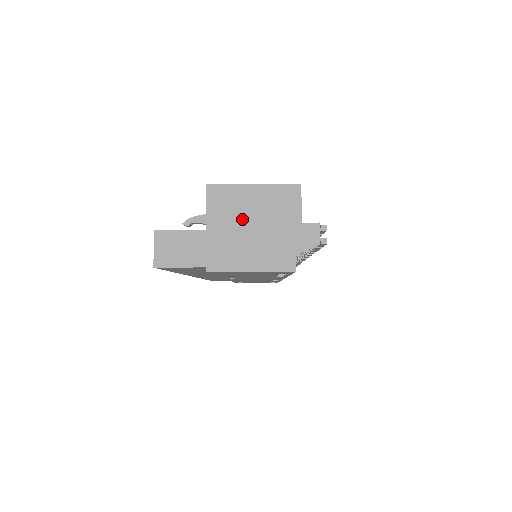
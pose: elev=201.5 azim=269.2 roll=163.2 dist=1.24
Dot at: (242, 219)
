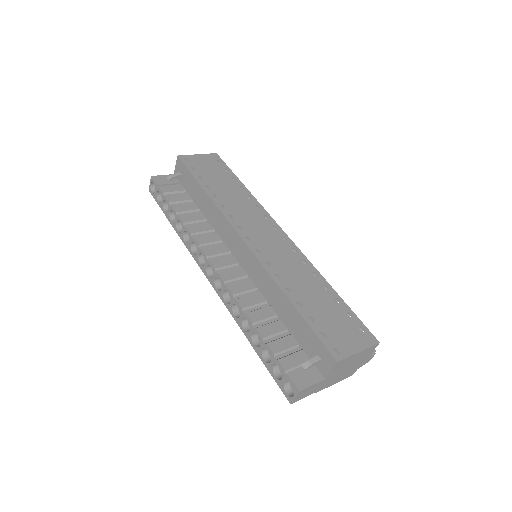
Dot at: (344, 368)
